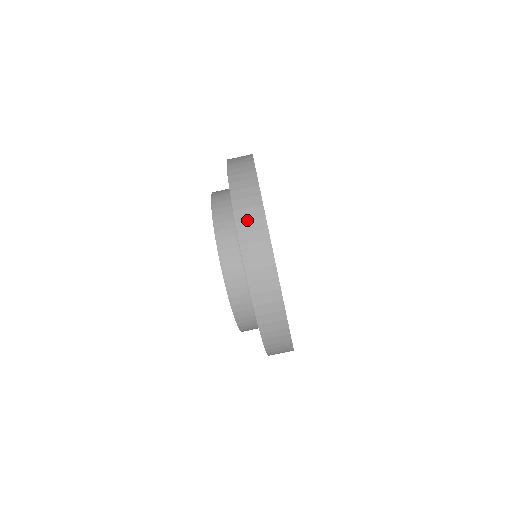
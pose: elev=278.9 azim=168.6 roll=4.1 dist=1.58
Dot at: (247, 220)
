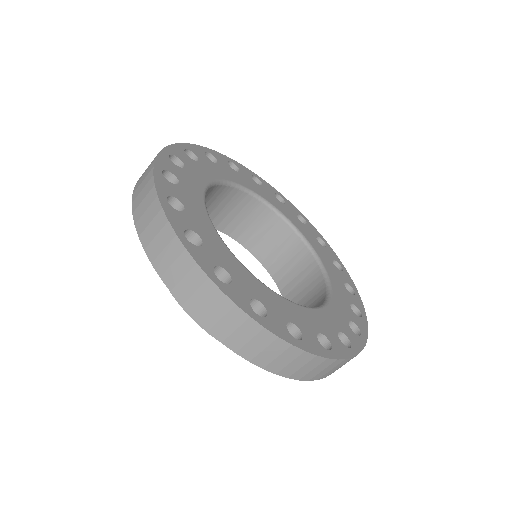
Dot at: (261, 353)
